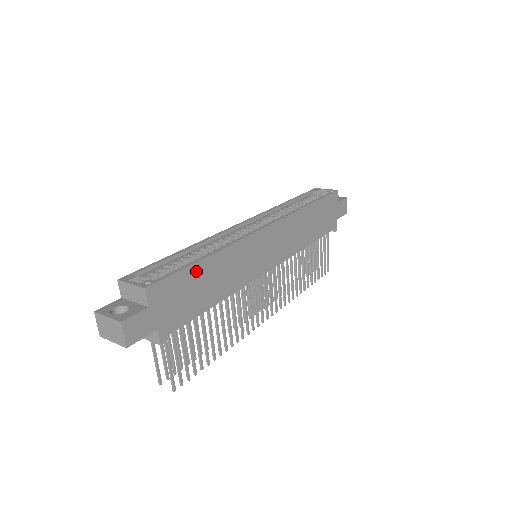
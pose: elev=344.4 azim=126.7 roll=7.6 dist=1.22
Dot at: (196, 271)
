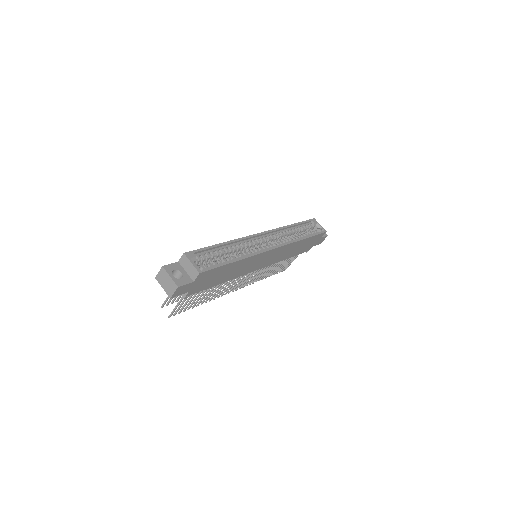
Dot at: (226, 267)
